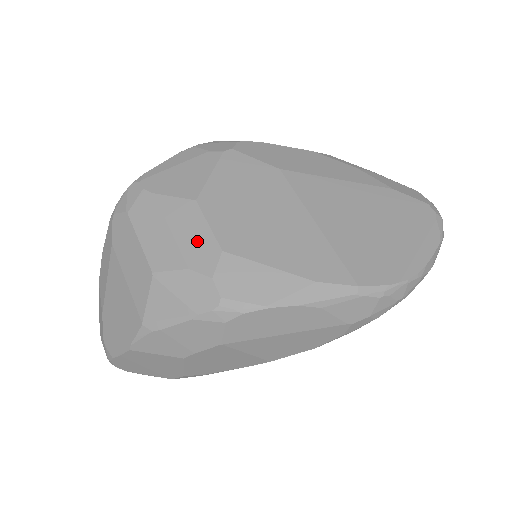
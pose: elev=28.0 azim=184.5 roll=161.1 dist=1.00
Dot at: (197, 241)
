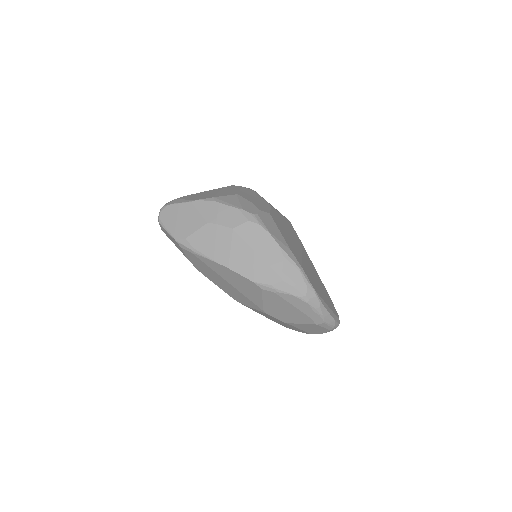
Dot at: (263, 206)
